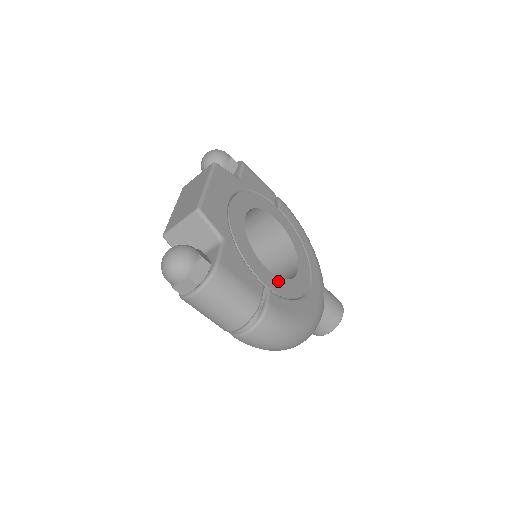
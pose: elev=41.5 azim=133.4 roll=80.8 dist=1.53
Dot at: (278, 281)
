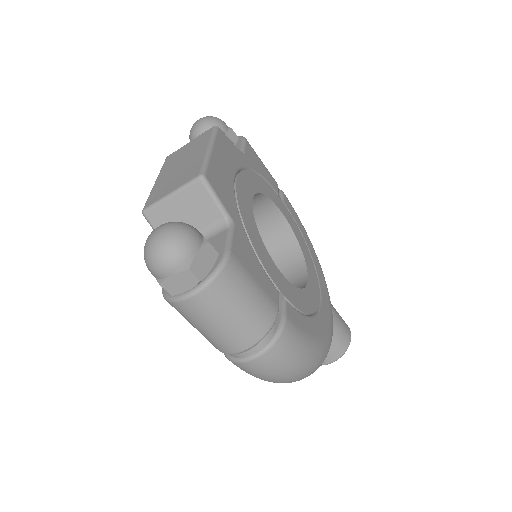
Dot at: (292, 289)
